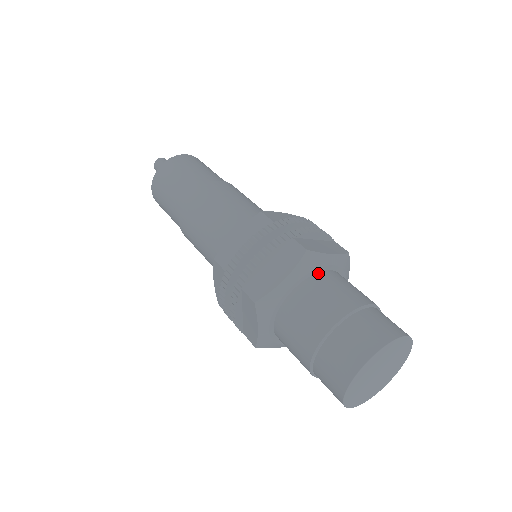
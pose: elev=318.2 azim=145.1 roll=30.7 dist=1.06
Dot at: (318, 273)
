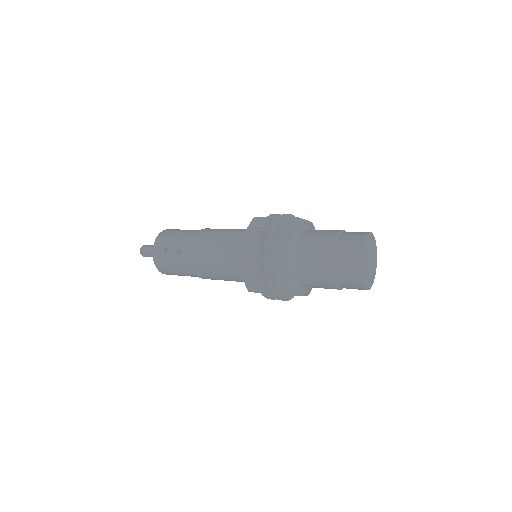
Dot at: occluded
